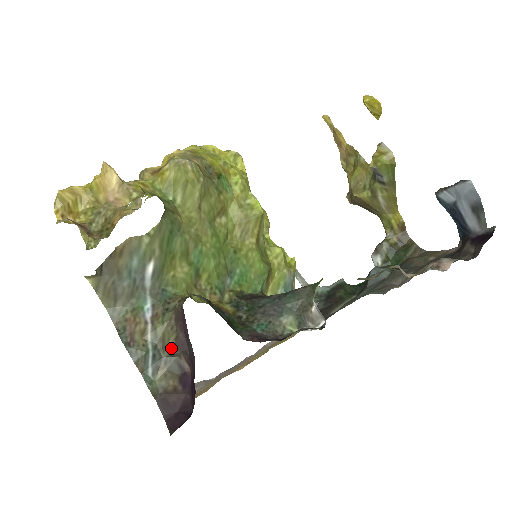
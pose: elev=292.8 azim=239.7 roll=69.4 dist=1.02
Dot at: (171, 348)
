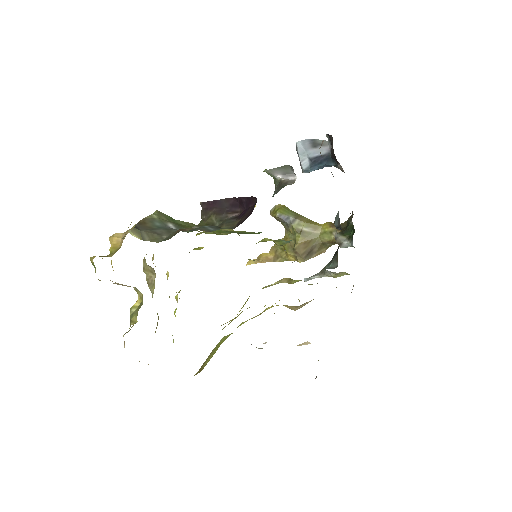
Dot at: (216, 219)
